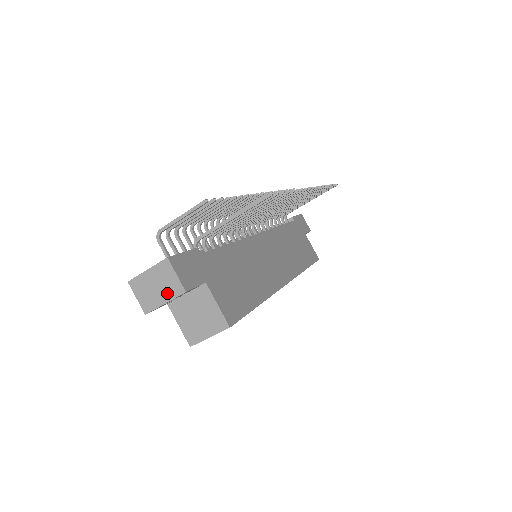
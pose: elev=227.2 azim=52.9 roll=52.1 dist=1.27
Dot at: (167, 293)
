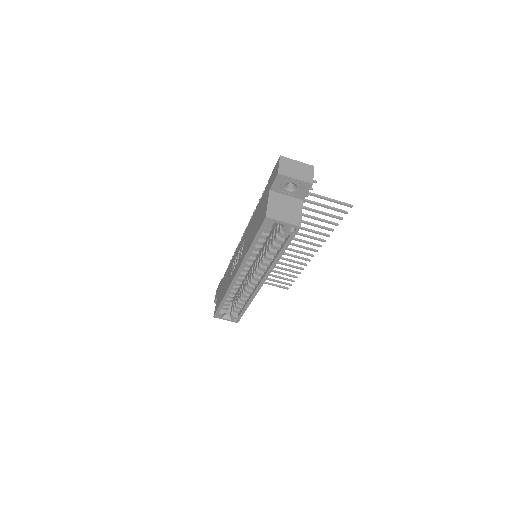
Dot at: (301, 176)
